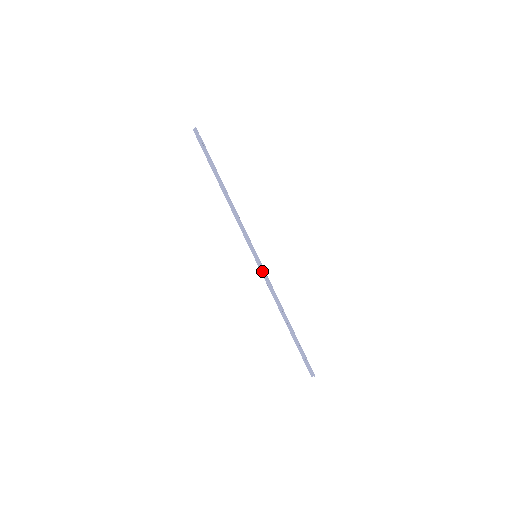
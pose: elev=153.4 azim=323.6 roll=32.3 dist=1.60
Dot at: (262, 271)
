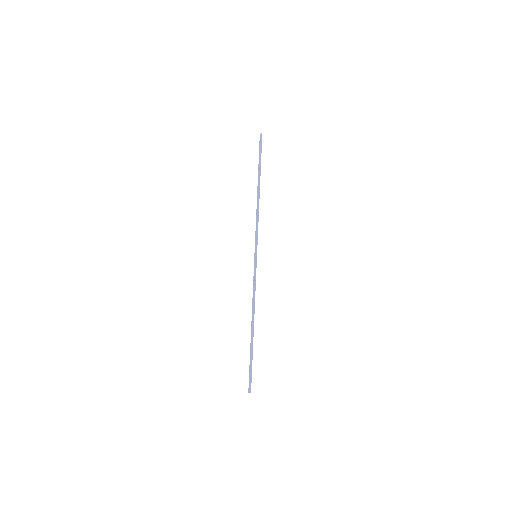
Dot at: (255, 272)
